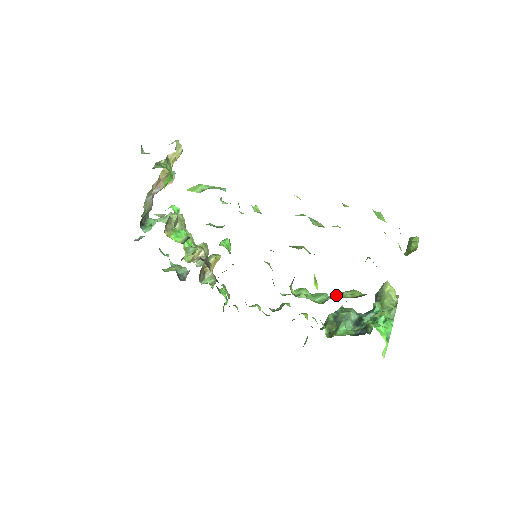
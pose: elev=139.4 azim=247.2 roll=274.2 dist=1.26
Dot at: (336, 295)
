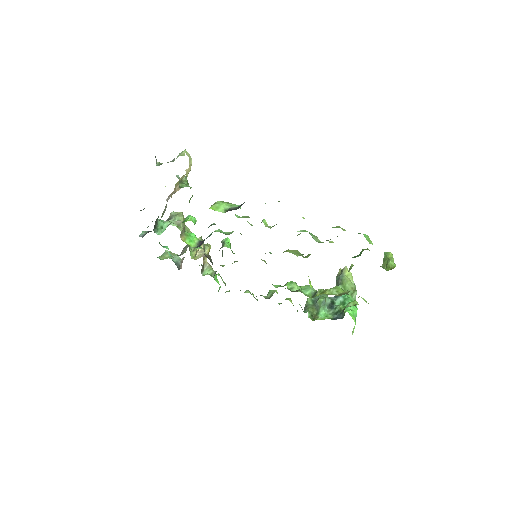
Dot at: (325, 292)
